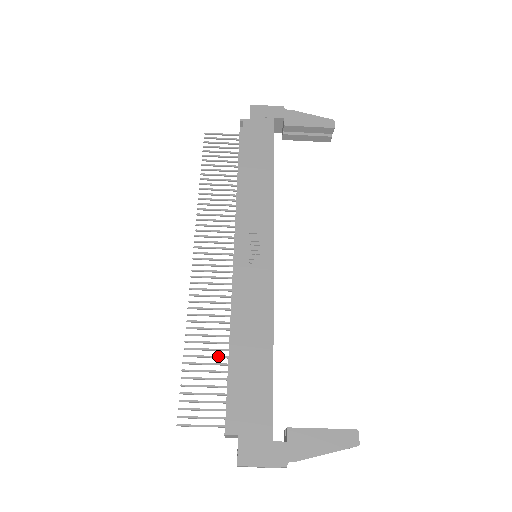
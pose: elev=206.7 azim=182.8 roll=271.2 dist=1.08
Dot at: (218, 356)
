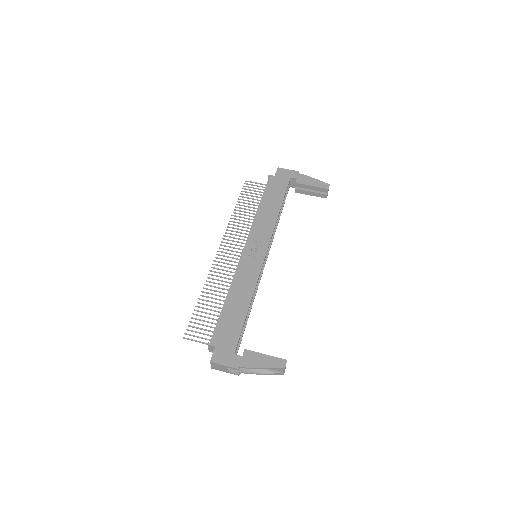
Dot at: (217, 307)
